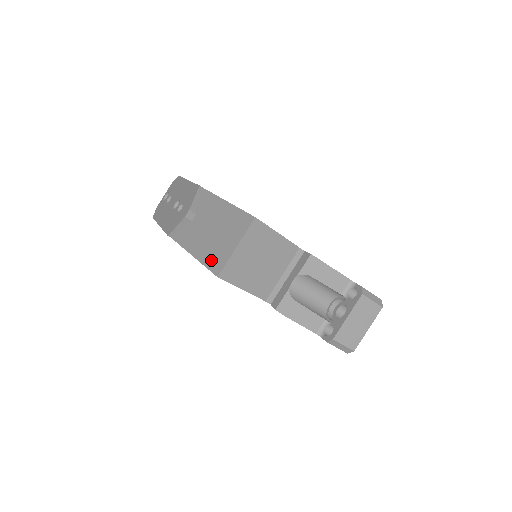
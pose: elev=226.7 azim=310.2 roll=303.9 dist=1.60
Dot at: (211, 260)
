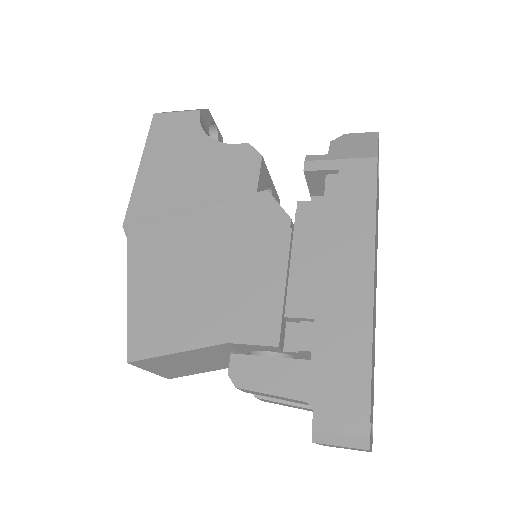
Dot at: occluded
